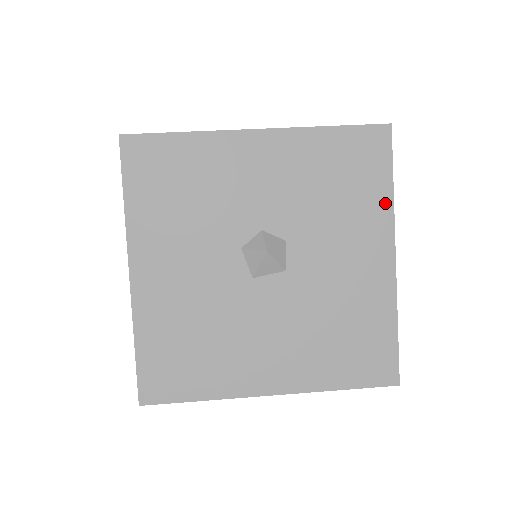
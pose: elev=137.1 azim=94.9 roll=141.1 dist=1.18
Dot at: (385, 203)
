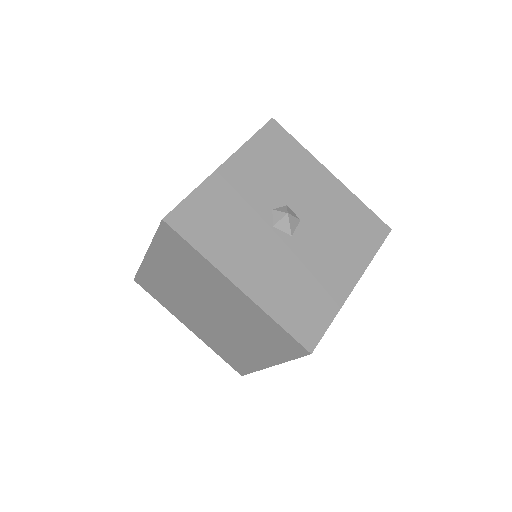
Dot at: (305, 154)
